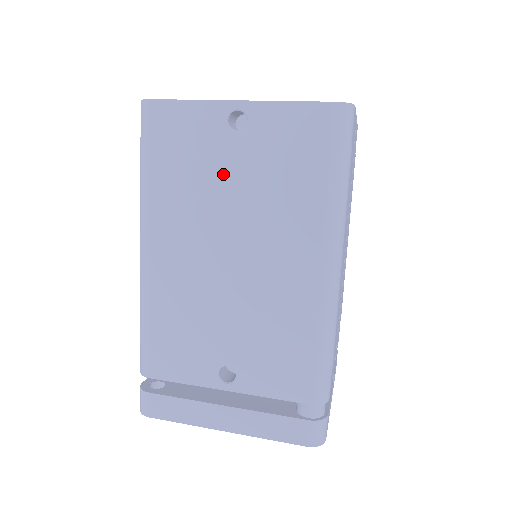
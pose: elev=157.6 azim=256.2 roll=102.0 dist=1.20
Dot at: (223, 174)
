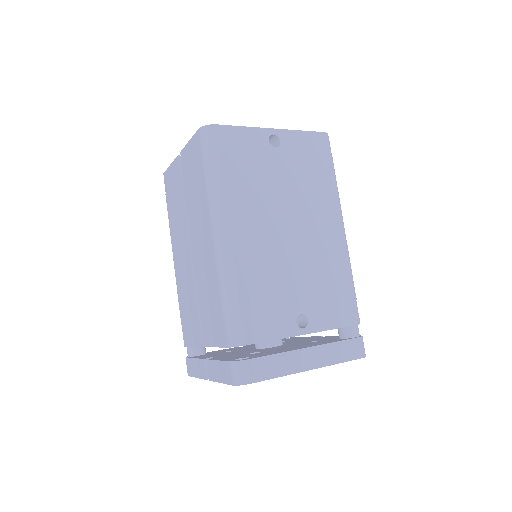
Dot at: (273, 174)
